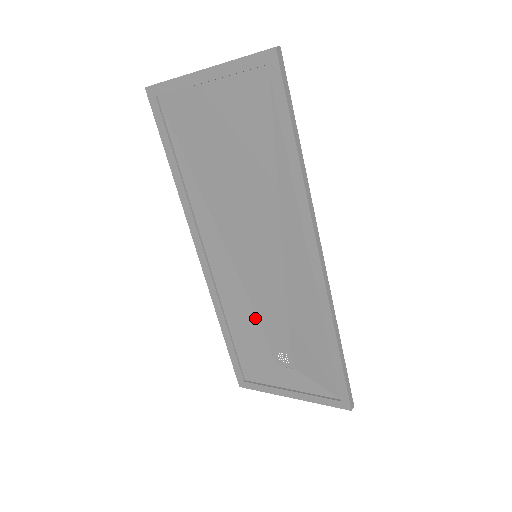
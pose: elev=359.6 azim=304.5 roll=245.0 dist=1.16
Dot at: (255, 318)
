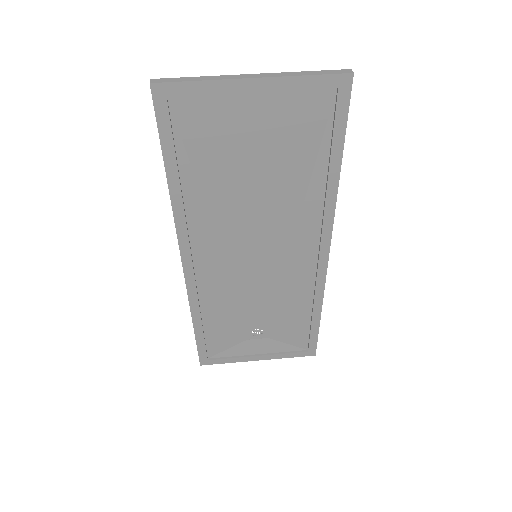
Dot at: (237, 307)
